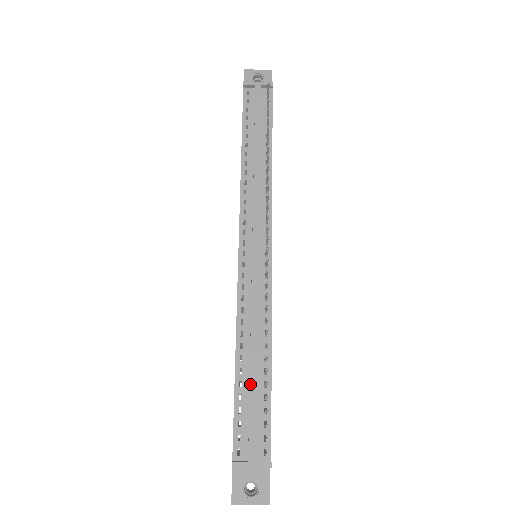
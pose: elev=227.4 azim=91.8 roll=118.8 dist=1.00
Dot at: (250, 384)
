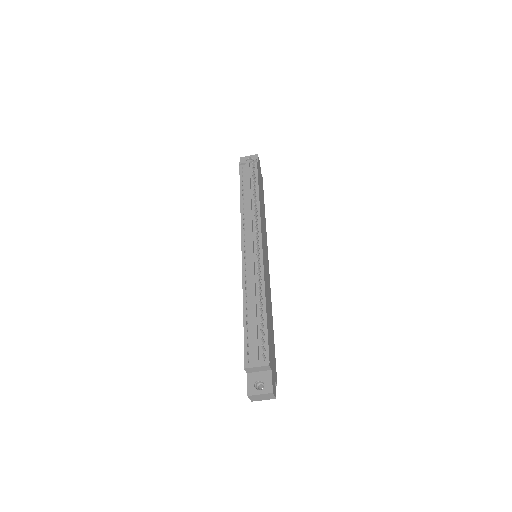
Dot at: (252, 320)
